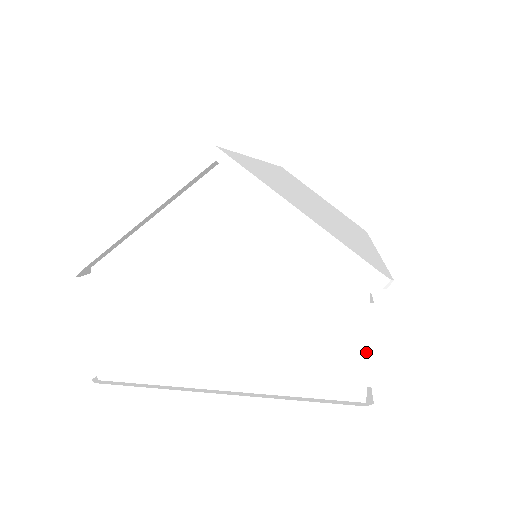
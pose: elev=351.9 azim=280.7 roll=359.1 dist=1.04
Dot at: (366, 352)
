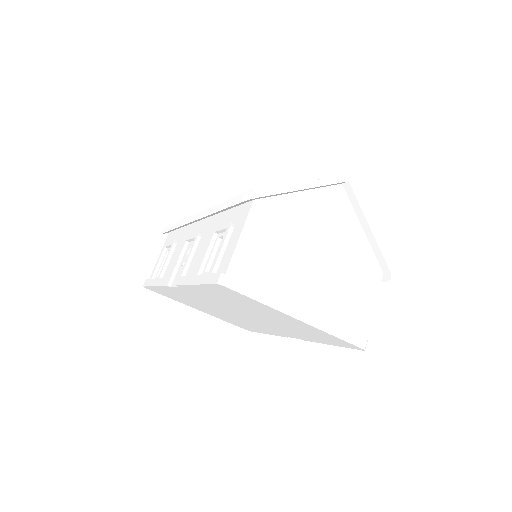
Dot at: (372, 311)
